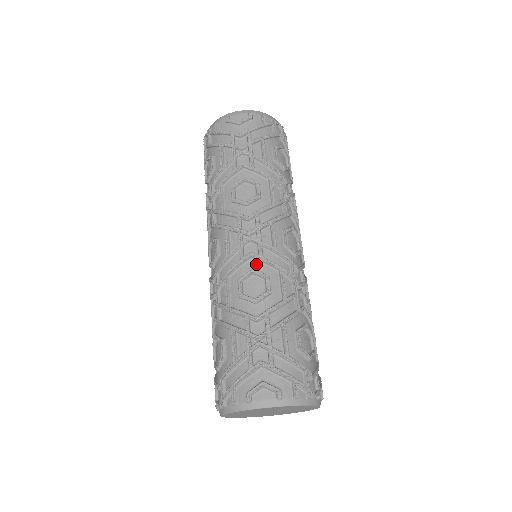
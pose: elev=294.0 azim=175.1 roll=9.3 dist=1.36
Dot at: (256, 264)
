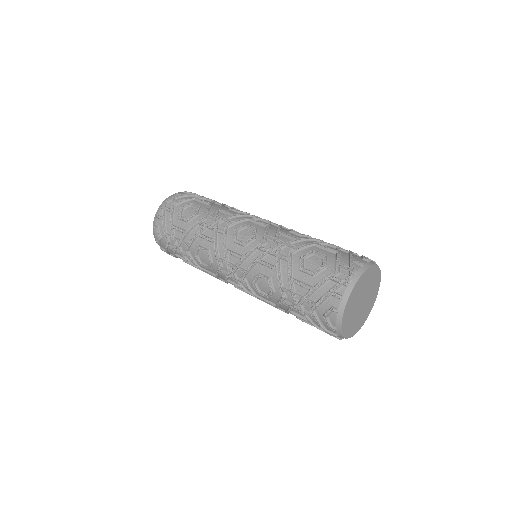
Dot at: occluded
